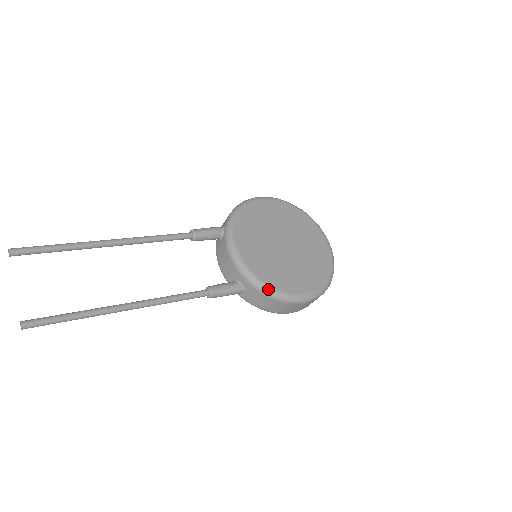
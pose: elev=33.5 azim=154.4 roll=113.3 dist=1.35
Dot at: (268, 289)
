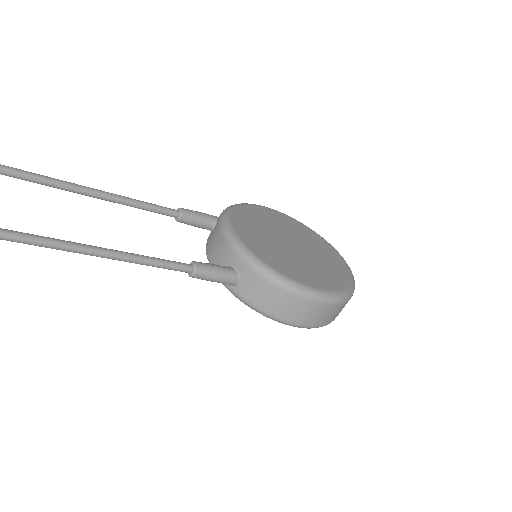
Dot at: (272, 272)
